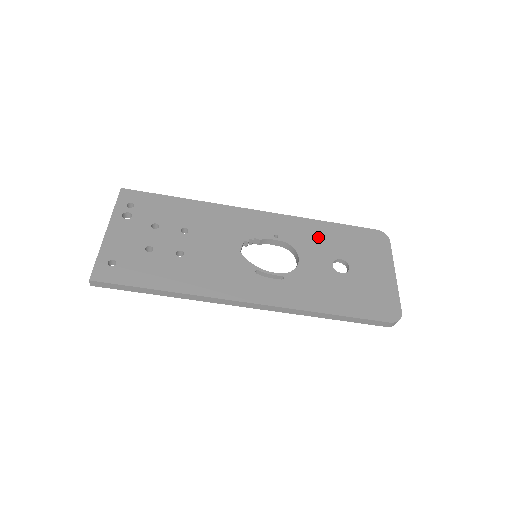
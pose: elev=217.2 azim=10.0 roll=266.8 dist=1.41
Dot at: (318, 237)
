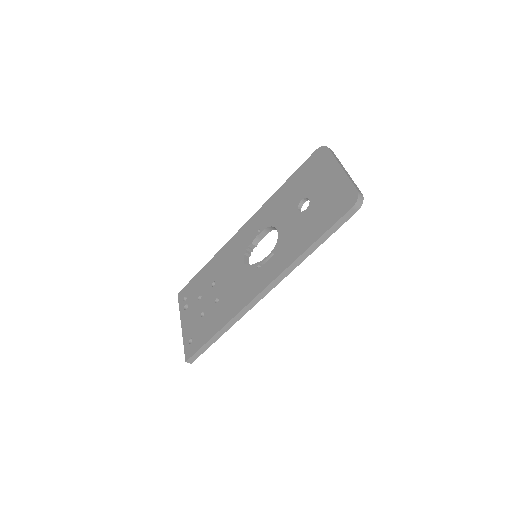
Dot at: (282, 202)
